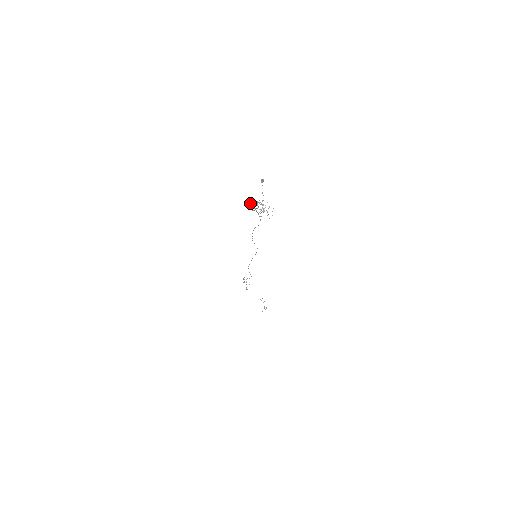
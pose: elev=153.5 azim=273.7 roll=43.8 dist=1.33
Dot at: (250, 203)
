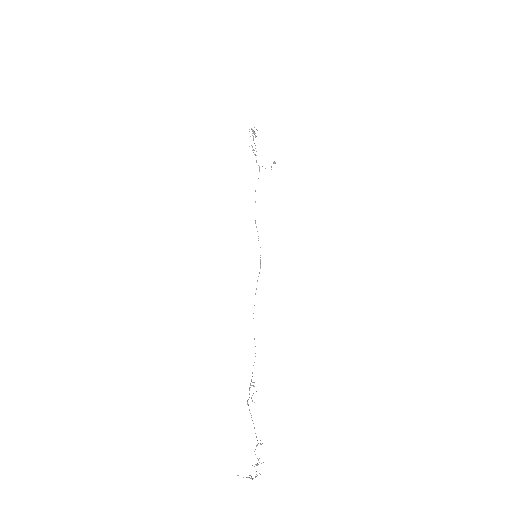
Dot at: occluded
